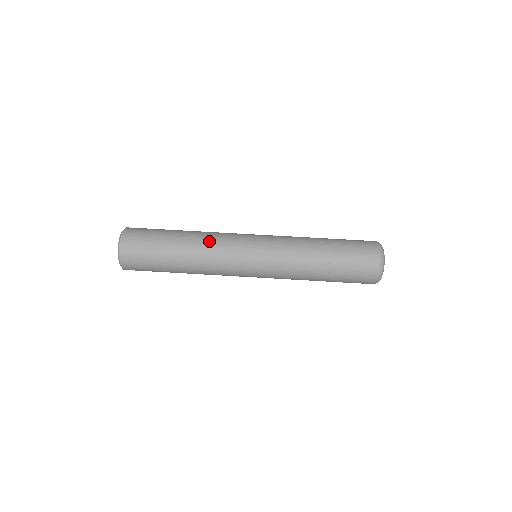
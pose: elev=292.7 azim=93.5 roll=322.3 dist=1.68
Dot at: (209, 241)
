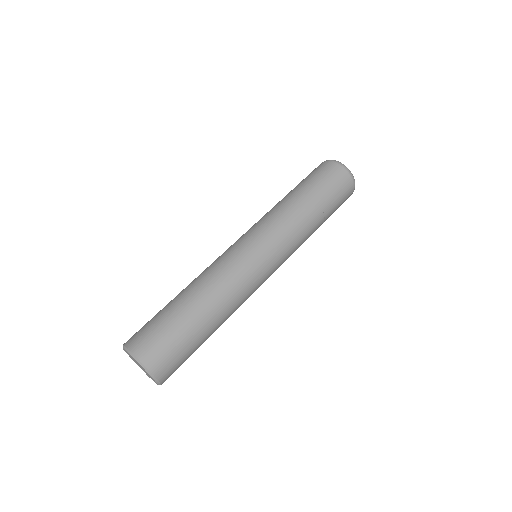
Dot at: (217, 278)
